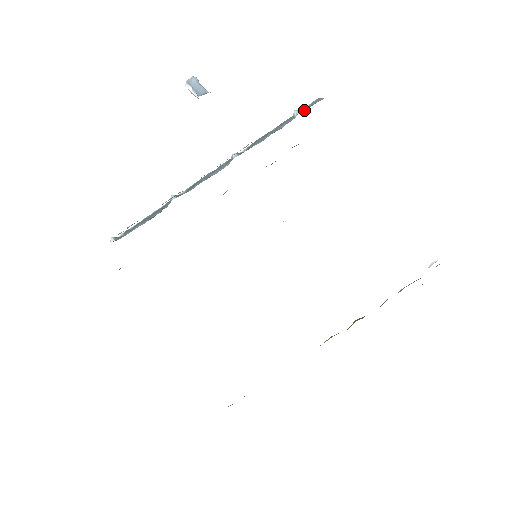
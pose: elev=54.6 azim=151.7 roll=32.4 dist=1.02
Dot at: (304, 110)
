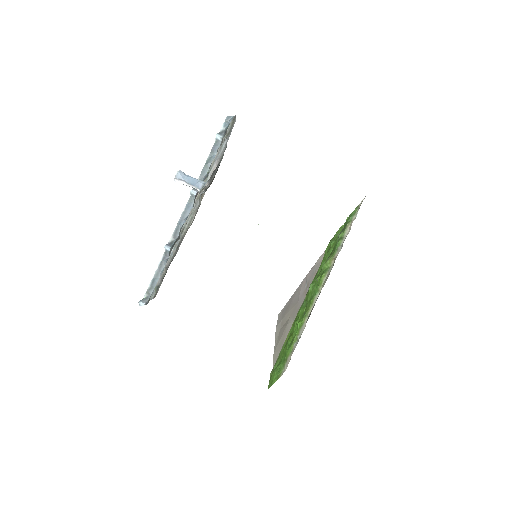
Dot at: (223, 132)
